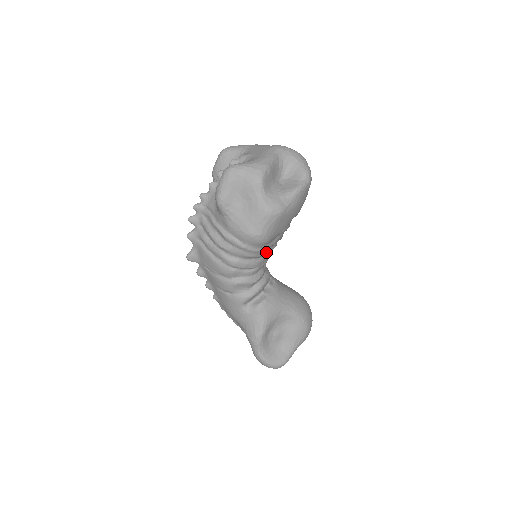
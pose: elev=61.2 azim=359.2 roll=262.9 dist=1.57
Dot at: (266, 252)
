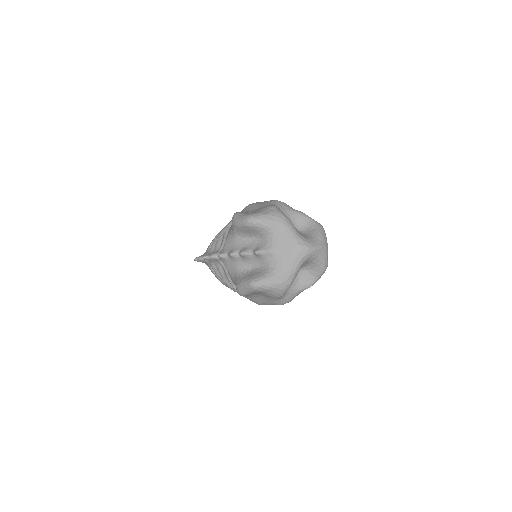
Dot at: occluded
